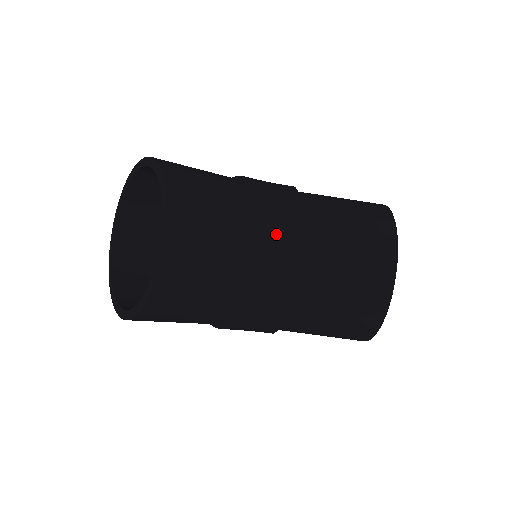
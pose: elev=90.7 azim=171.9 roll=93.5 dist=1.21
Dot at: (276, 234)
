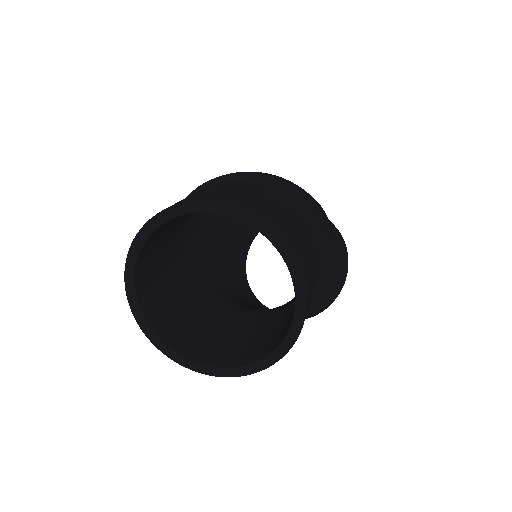
Dot at: occluded
